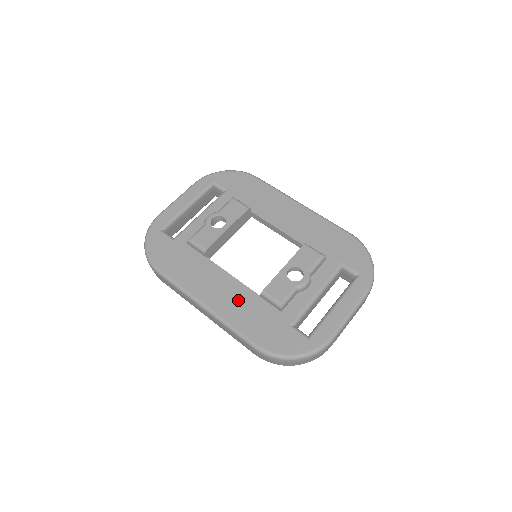
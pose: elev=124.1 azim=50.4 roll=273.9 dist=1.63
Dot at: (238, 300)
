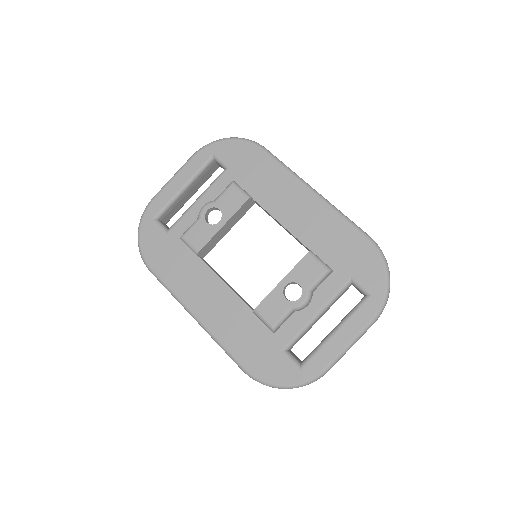
Dot at: (230, 314)
